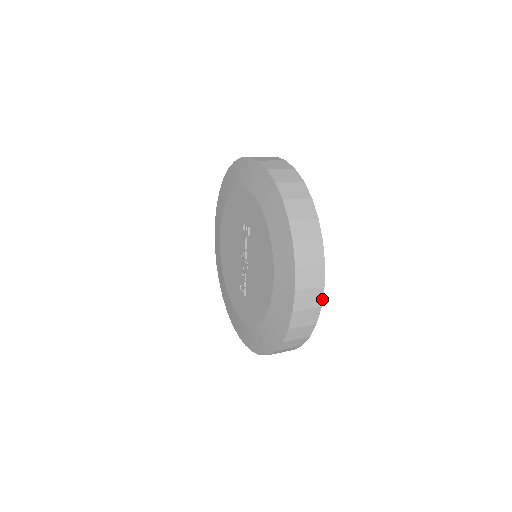
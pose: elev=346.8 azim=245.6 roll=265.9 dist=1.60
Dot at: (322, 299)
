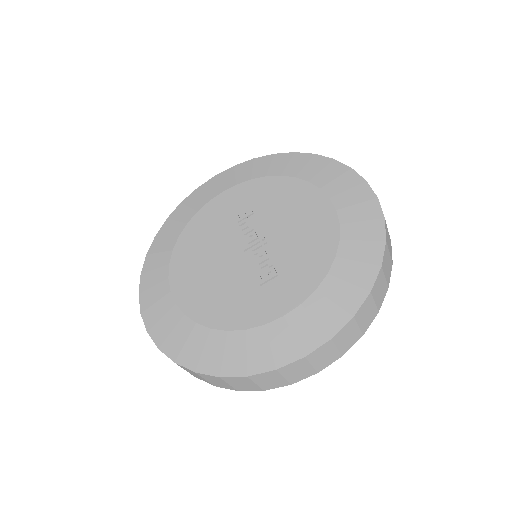
Dot at: occluded
